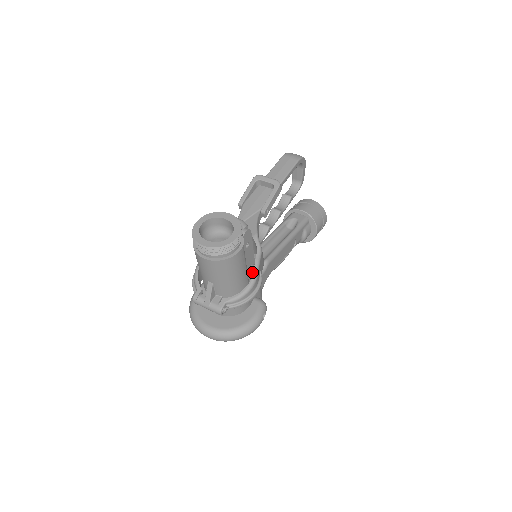
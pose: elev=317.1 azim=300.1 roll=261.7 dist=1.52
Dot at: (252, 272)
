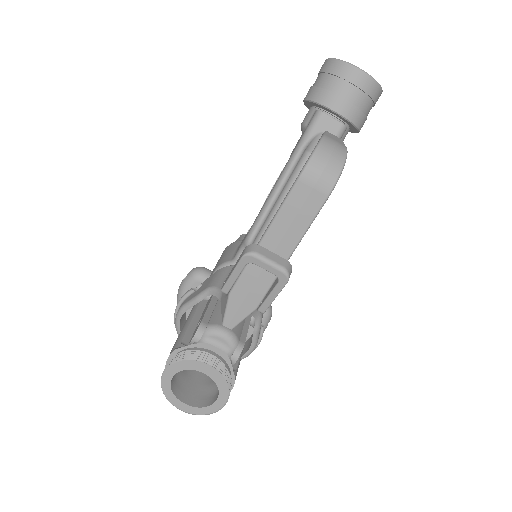
Dot at: (250, 325)
